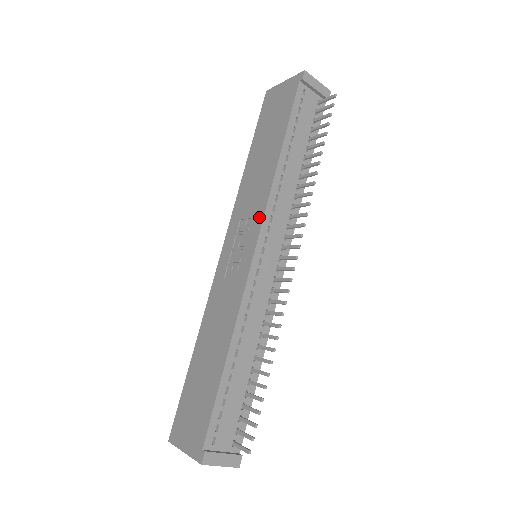
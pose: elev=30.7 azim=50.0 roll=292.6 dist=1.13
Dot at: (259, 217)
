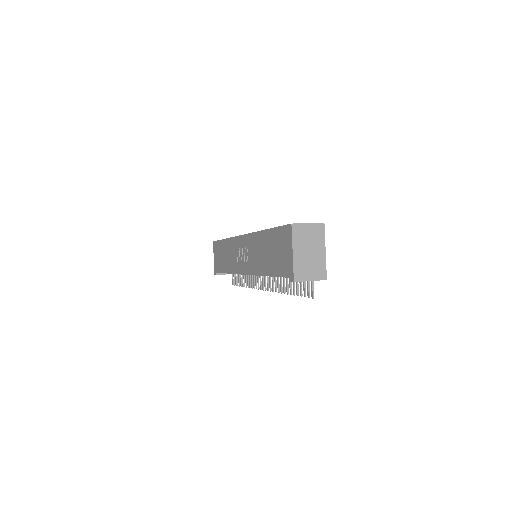
Dot at: (249, 270)
